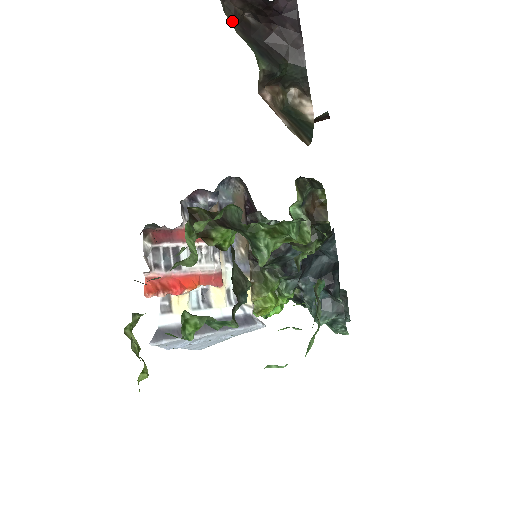
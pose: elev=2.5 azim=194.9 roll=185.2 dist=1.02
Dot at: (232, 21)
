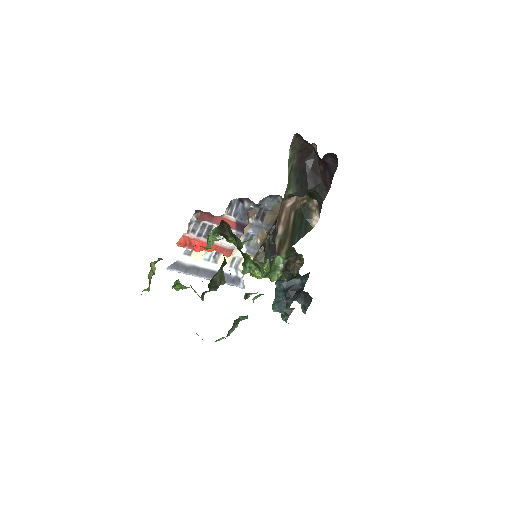
Dot at: (296, 150)
